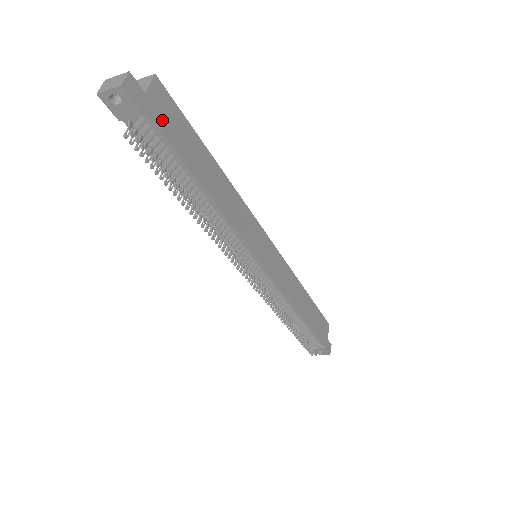
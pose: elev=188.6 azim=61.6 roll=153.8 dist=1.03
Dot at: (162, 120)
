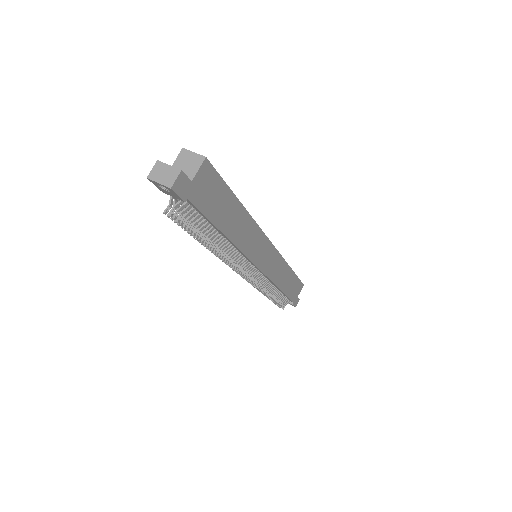
Dot at: (201, 197)
